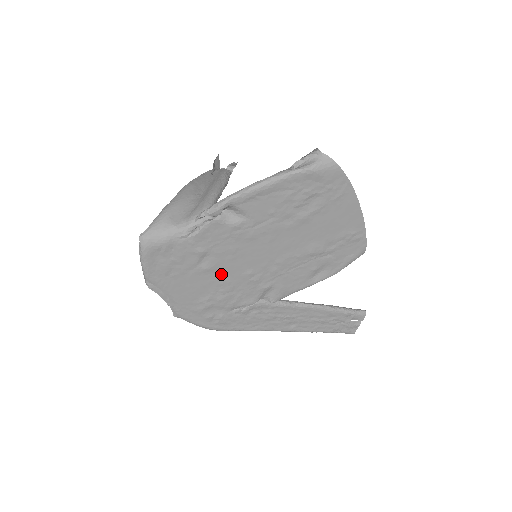
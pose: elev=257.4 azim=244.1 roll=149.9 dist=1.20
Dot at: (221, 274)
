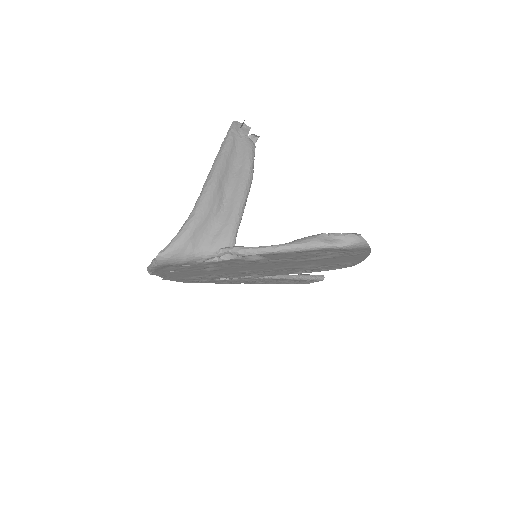
Dot at: (220, 271)
